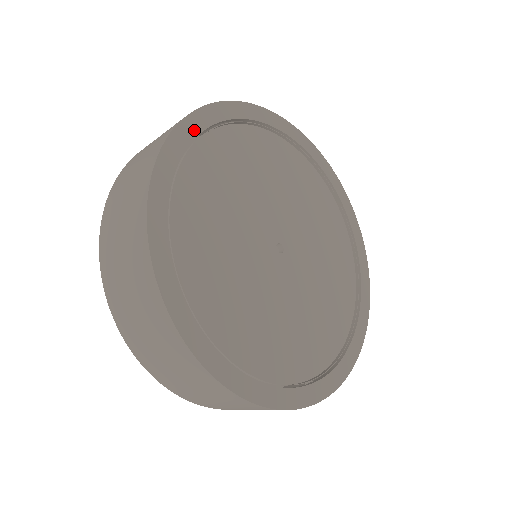
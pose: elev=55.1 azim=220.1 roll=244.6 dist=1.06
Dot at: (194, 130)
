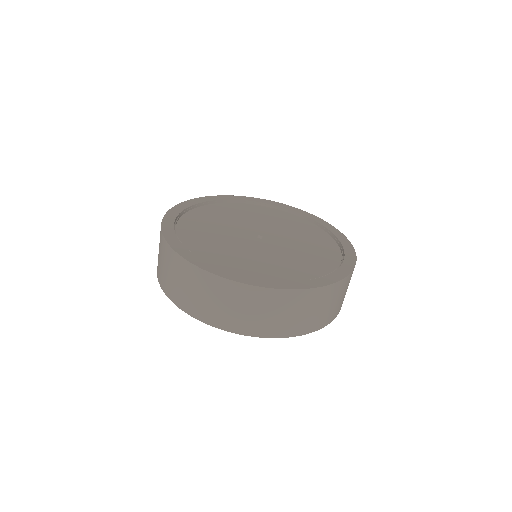
Dot at: (177, 212)
